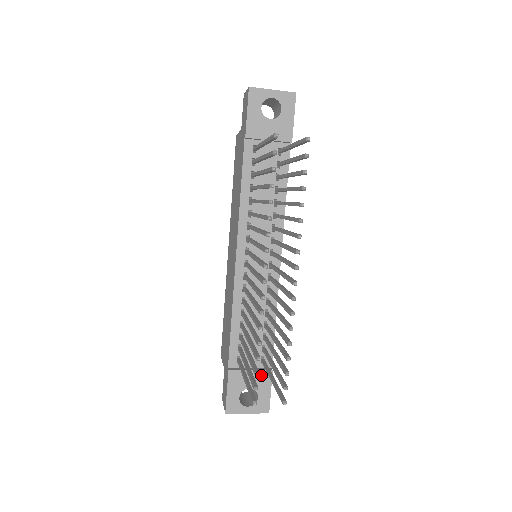
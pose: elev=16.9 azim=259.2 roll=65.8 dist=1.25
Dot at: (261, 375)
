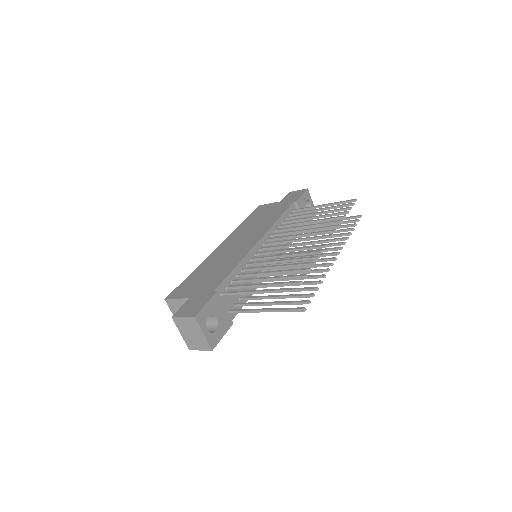
Dot at: (227, 318)
